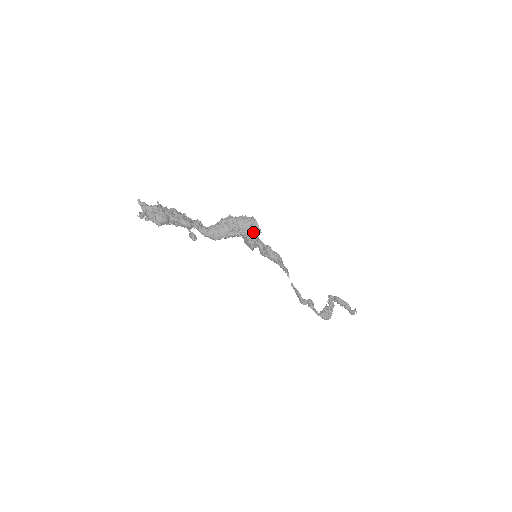
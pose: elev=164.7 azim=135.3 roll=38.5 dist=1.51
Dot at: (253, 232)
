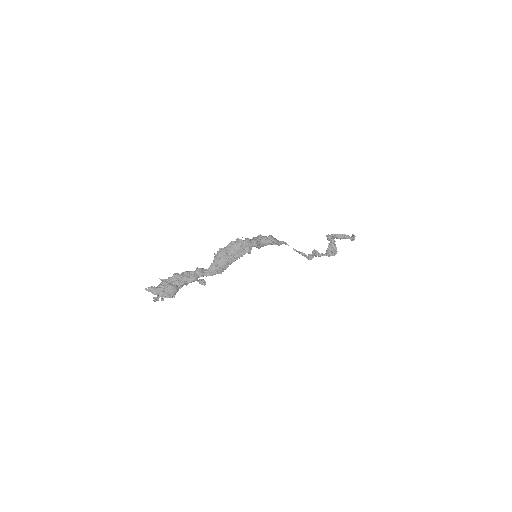
Dot at: (246, 251)
